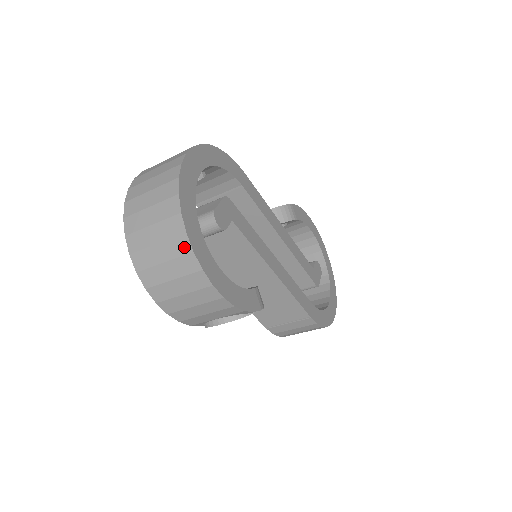
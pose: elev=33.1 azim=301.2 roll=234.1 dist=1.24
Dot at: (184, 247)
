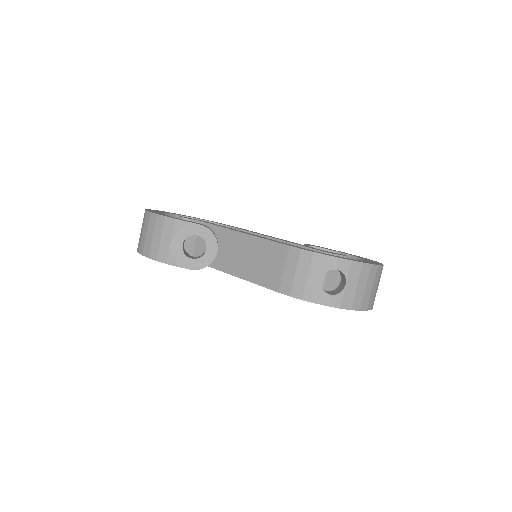
Dot at: occluded
